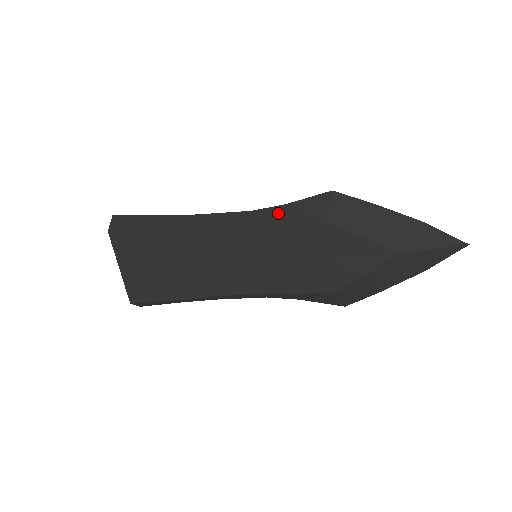
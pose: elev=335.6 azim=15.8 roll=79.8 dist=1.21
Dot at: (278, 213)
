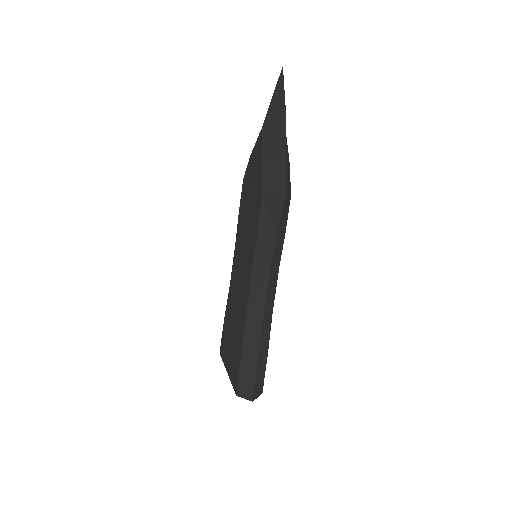
Dot at: occluded
